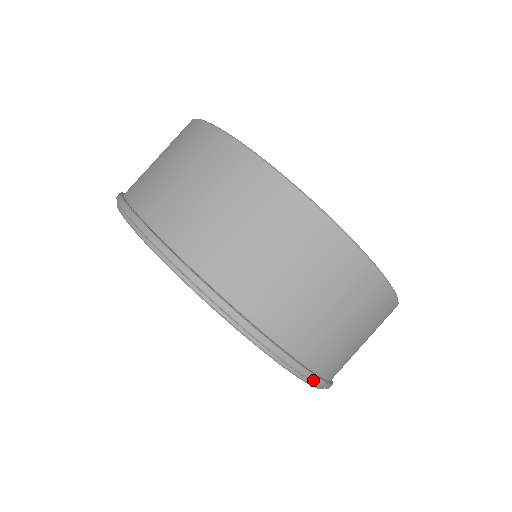
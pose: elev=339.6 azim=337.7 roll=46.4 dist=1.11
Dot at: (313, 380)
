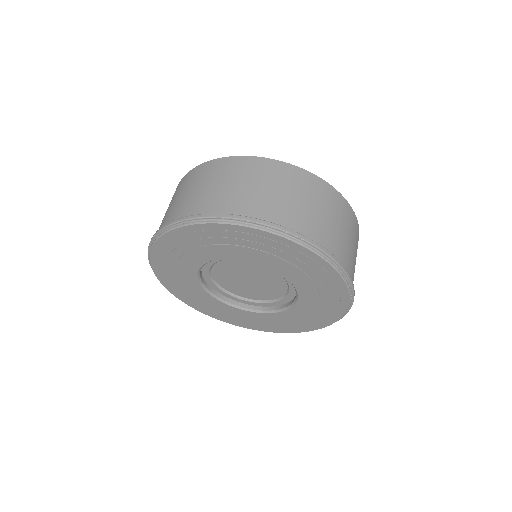
Dot at: (351, 282)
